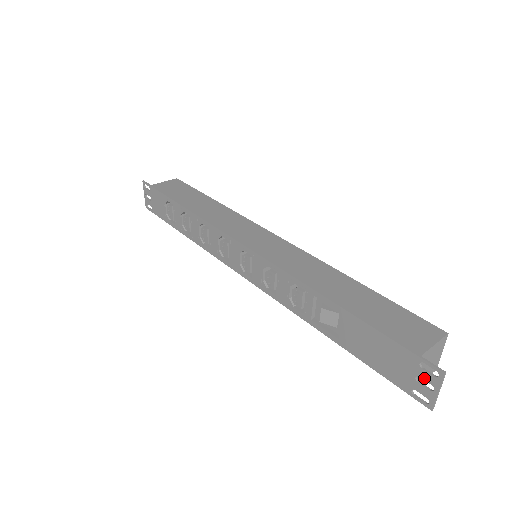
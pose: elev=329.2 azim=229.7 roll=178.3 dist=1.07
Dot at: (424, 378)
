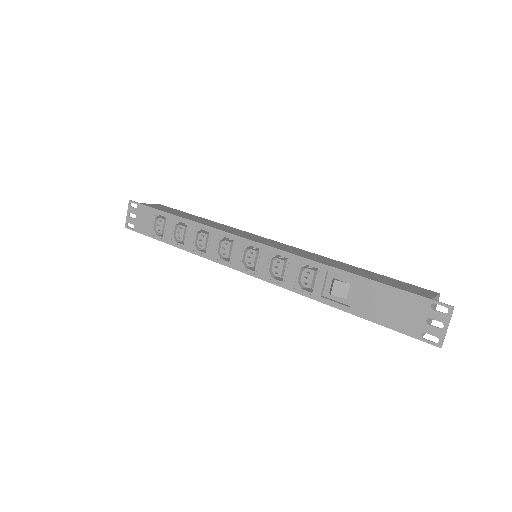
Dot at: (435, 318)
